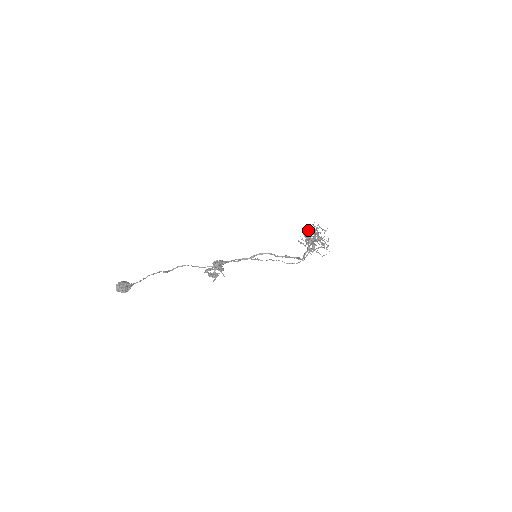
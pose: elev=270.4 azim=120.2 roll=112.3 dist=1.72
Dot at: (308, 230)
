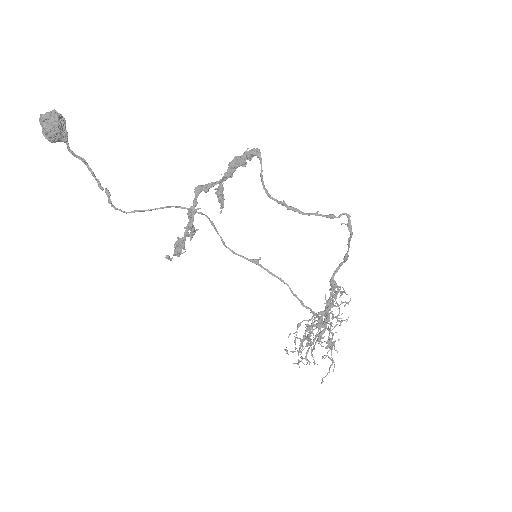
Dot at: occluded
